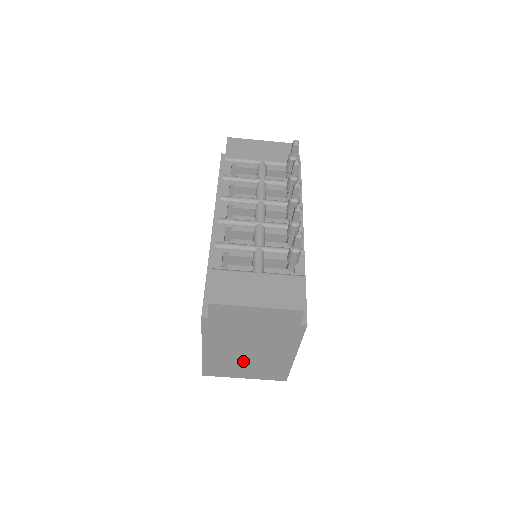
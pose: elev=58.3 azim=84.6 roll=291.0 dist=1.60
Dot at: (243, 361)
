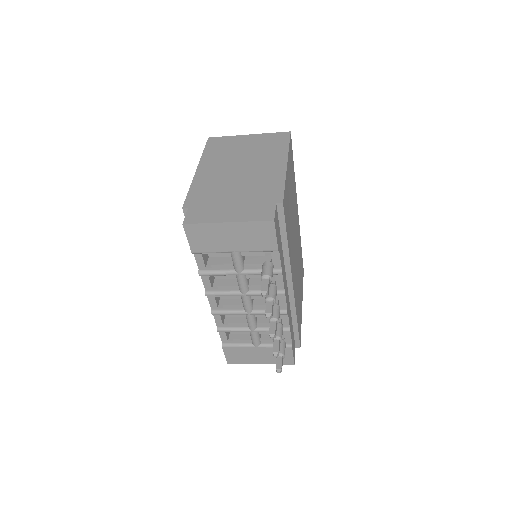
Dot at: occluded
